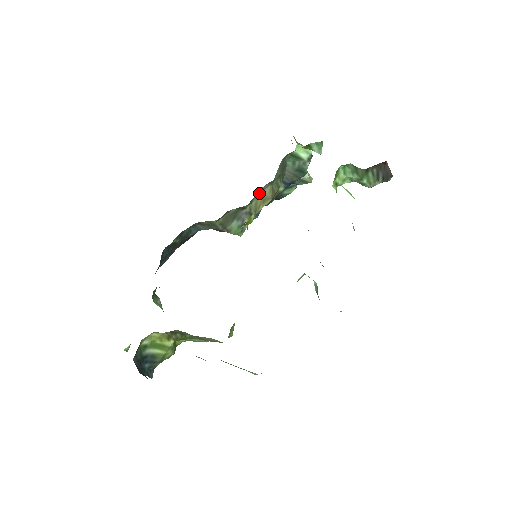
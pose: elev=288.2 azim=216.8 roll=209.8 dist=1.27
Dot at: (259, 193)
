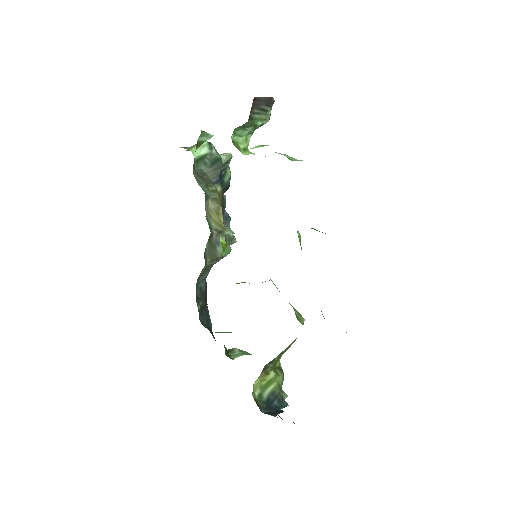
Dot at: (208, 214)
